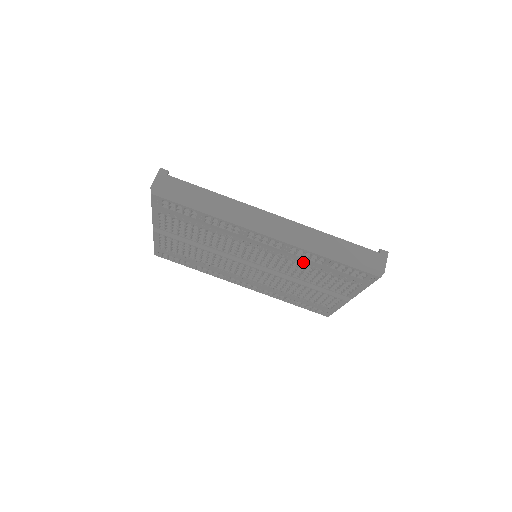
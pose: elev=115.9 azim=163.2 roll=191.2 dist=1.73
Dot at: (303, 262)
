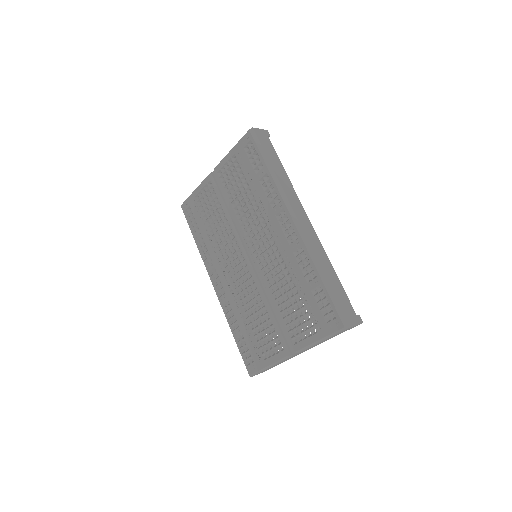
Dot at: (294, 272)
